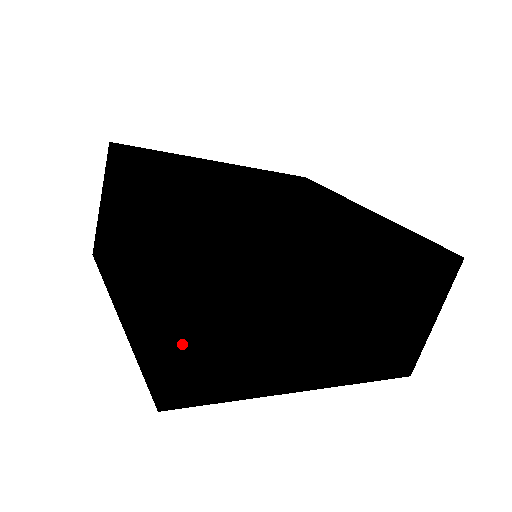
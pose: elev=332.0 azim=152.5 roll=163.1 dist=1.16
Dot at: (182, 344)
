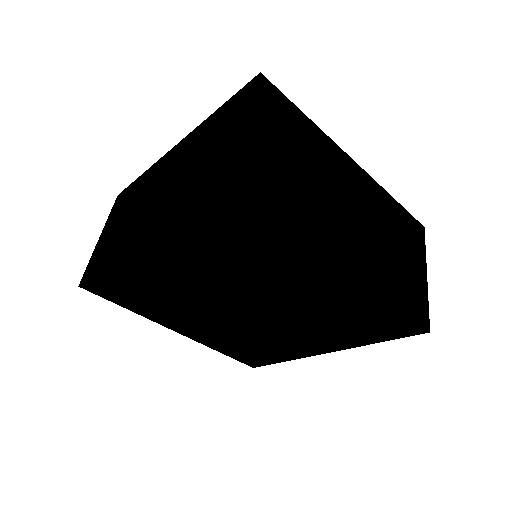
Dot at: (250, 138)
